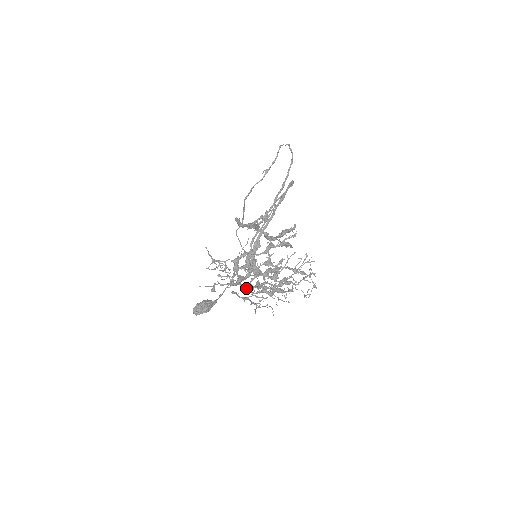
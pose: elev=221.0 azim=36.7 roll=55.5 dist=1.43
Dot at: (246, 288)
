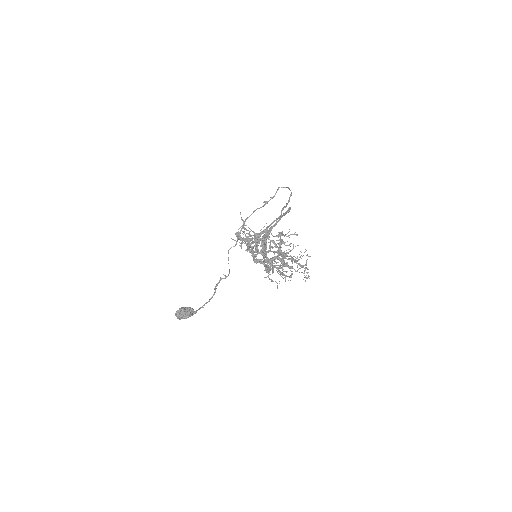
Dot at: (264, 255)
